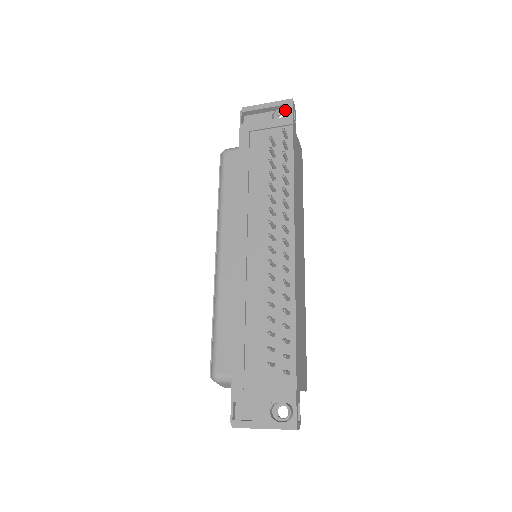
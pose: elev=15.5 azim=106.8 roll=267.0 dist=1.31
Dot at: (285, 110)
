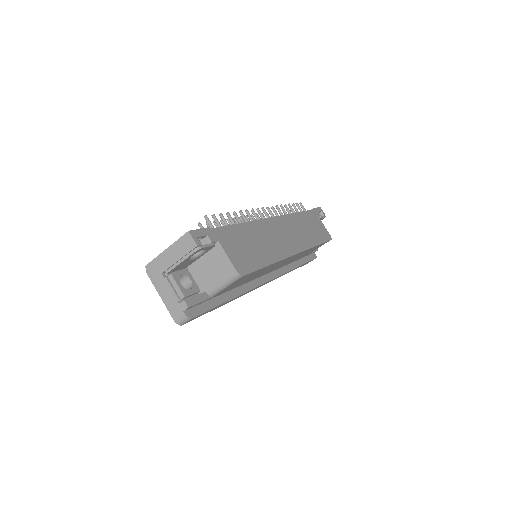
Dot at: occluded
